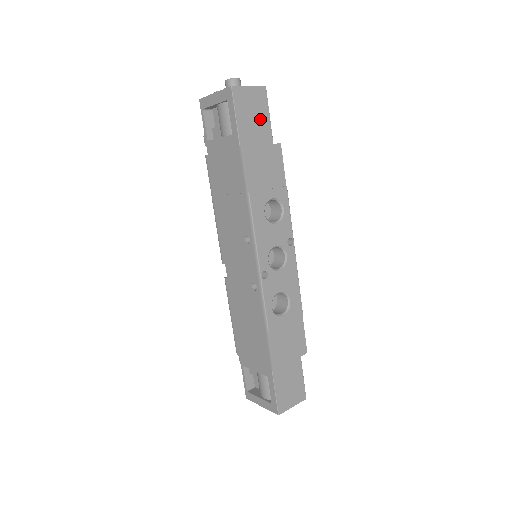
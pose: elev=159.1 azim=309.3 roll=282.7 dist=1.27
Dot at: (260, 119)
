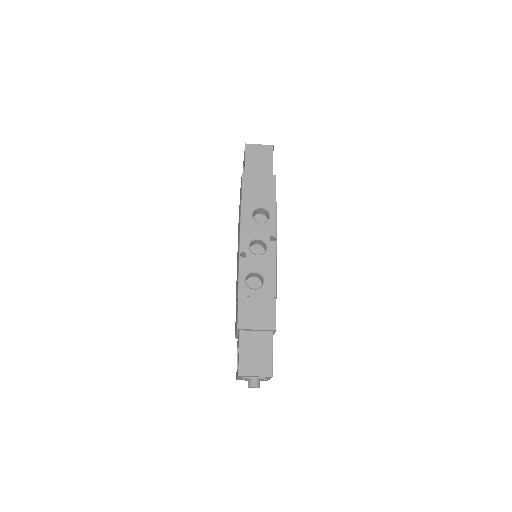
Dot at: (265, 162)
